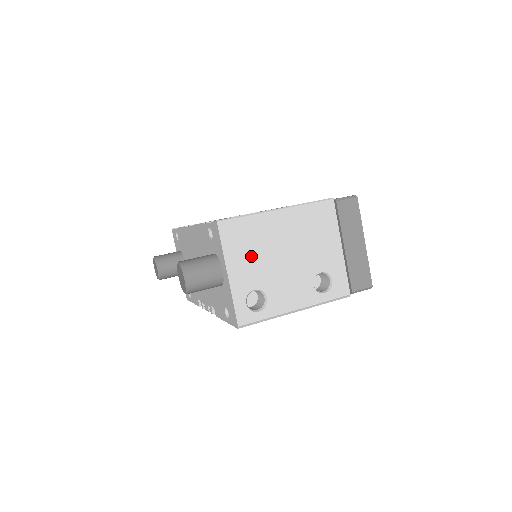
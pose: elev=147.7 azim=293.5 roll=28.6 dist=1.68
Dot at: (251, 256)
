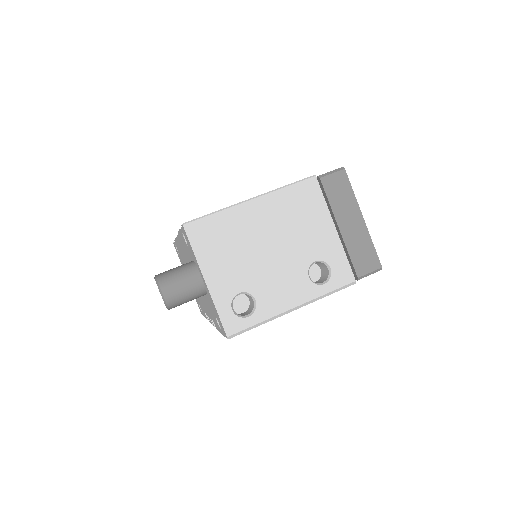
Dot at: (229, 256)
